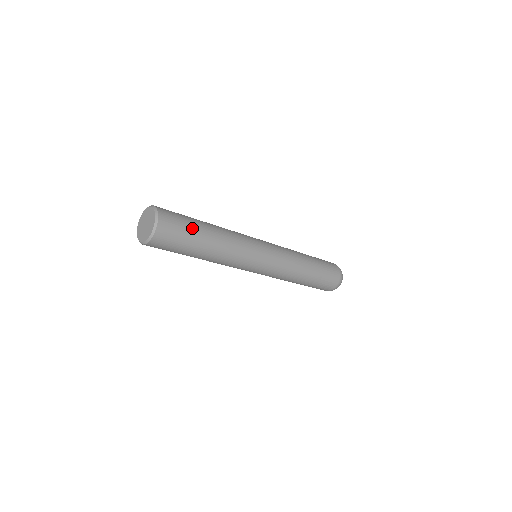
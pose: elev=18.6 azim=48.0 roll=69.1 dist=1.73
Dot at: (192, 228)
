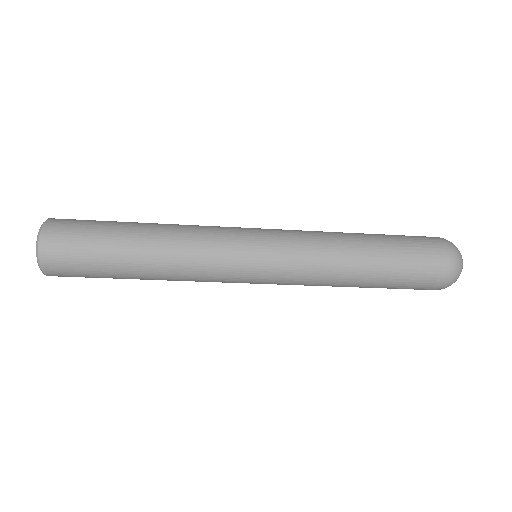
Dot at: (103, 228)
